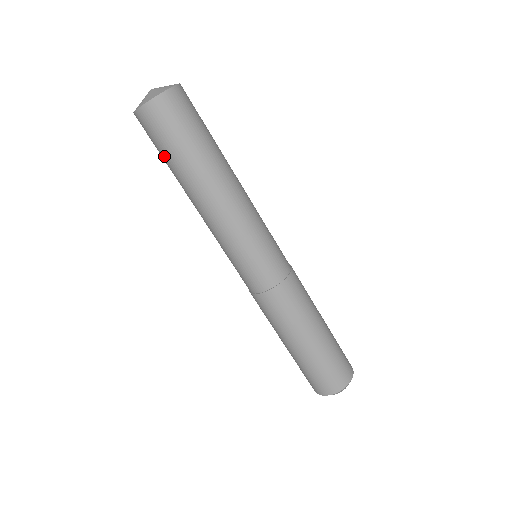
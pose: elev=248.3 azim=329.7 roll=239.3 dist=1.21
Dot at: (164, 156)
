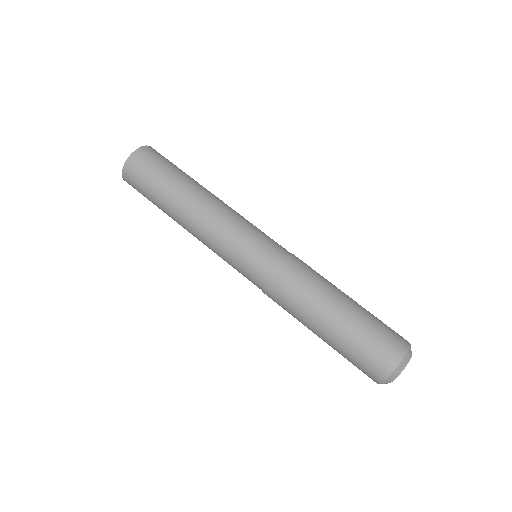
Dot at: (152, 202)
